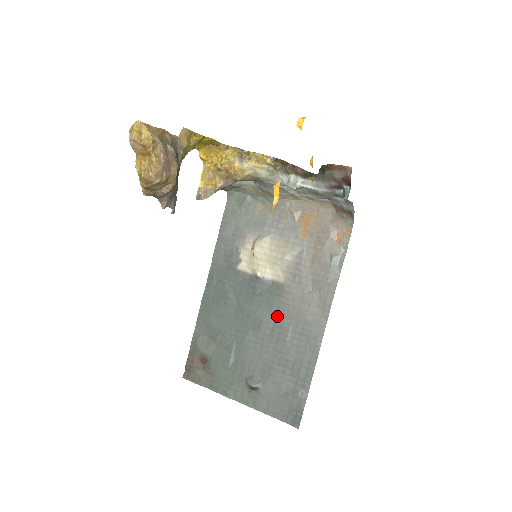
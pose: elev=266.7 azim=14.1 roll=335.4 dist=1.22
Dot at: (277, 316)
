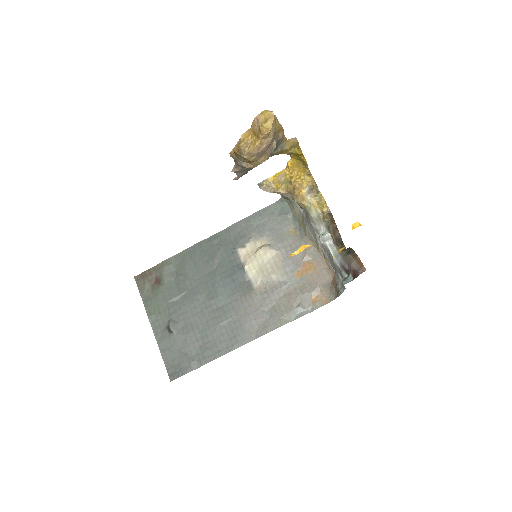
Dot at: (230, 304)
